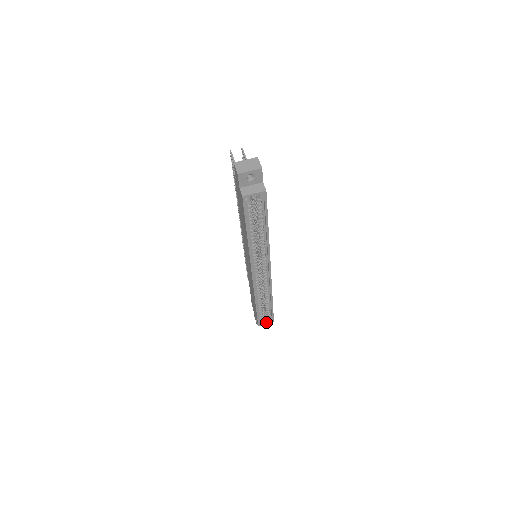
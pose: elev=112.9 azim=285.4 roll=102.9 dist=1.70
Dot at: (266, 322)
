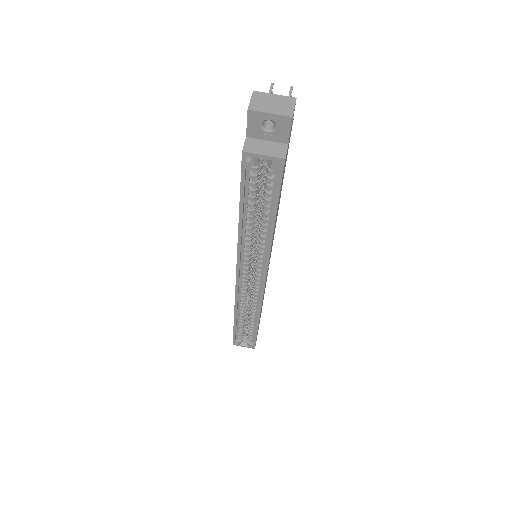
Dot at: (244, 344)
